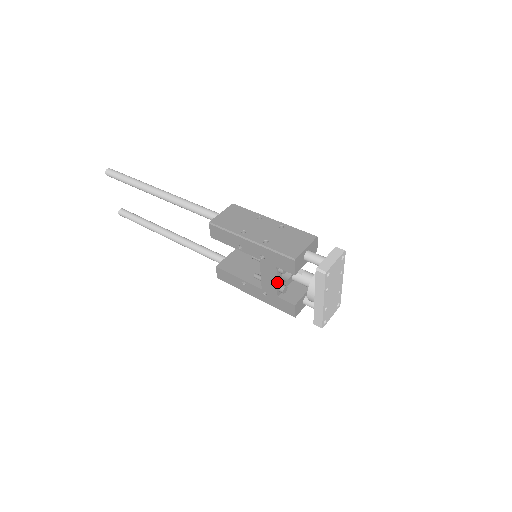
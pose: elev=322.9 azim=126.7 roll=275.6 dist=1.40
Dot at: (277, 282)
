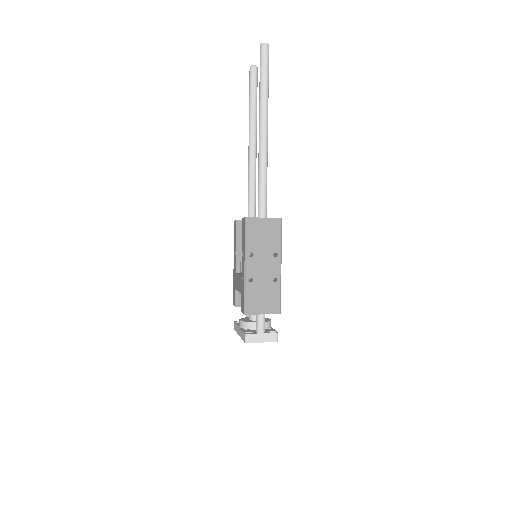
Dot at: occluded
